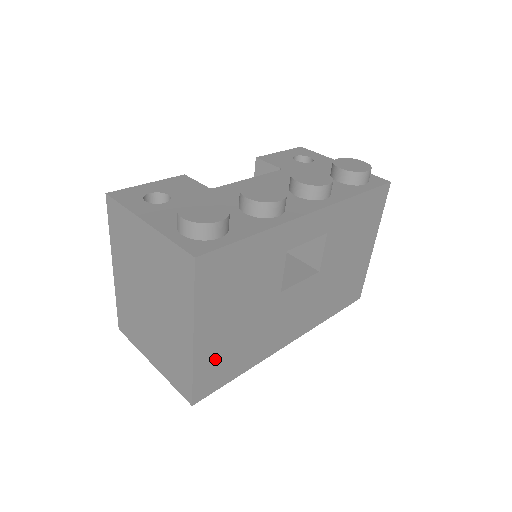
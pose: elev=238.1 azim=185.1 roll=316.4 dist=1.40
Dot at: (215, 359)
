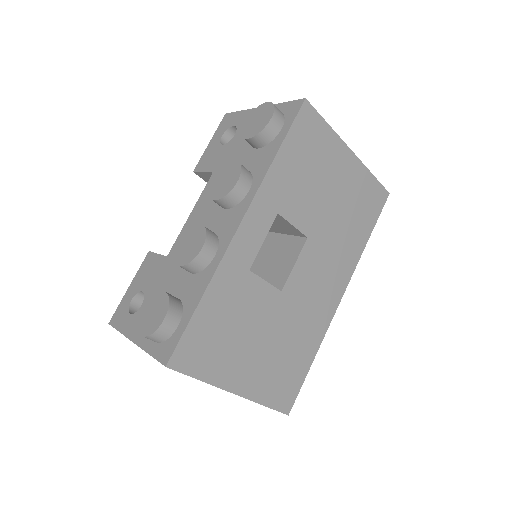
Dot at: (272, 380)
